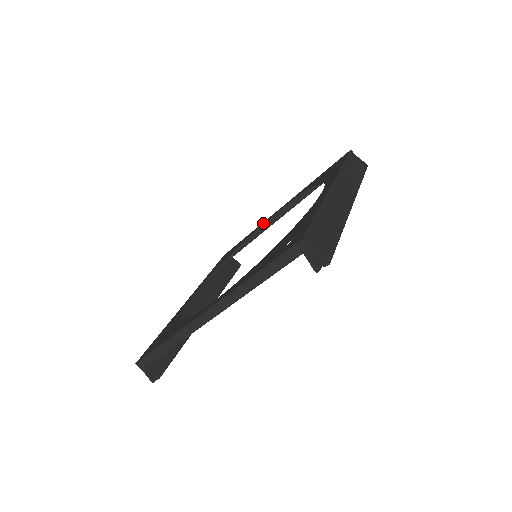
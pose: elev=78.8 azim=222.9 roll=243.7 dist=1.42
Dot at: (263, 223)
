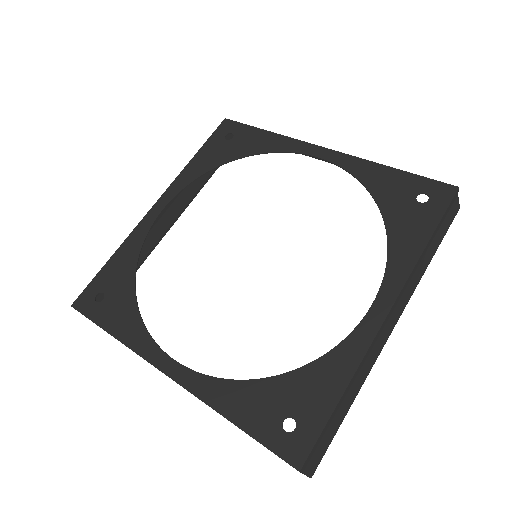
Dot at: (293, 147)
